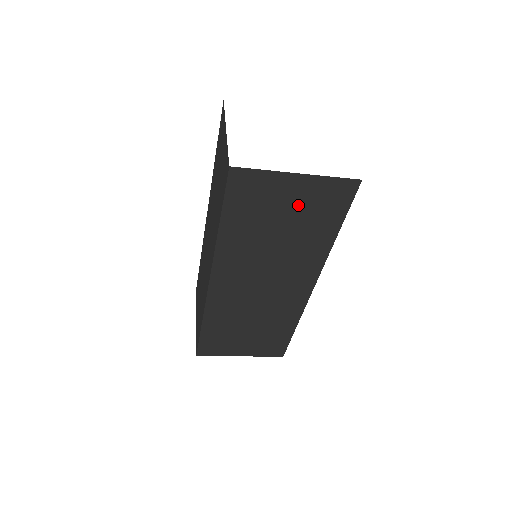
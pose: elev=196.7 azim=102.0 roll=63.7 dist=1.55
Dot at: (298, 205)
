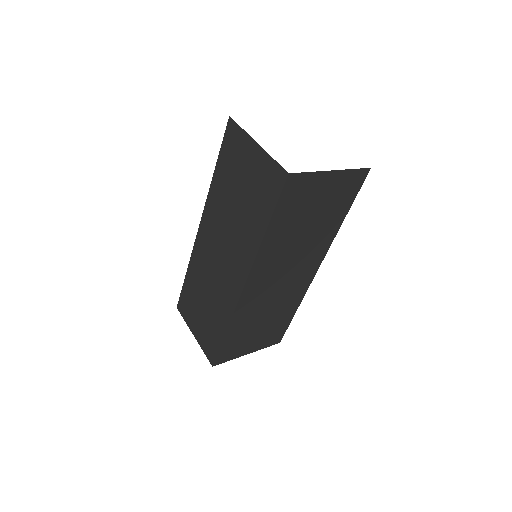
Dot at: (326, 198)
